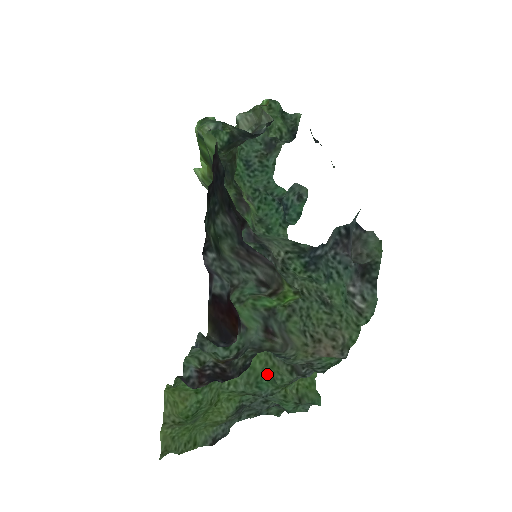
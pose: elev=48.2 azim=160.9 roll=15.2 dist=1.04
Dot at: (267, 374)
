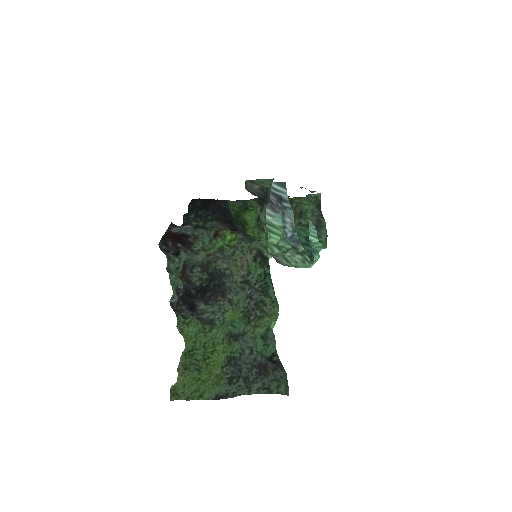
Dot at: occluded
